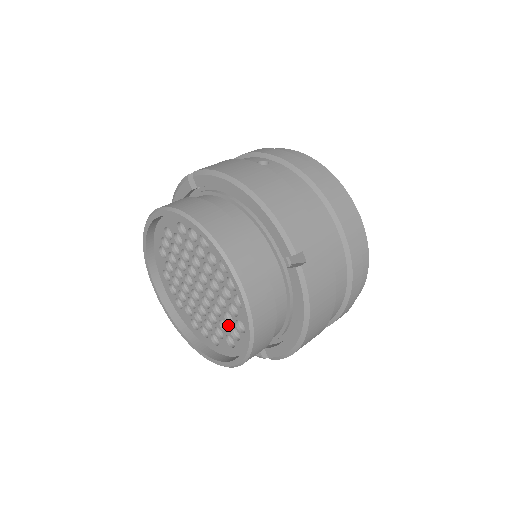
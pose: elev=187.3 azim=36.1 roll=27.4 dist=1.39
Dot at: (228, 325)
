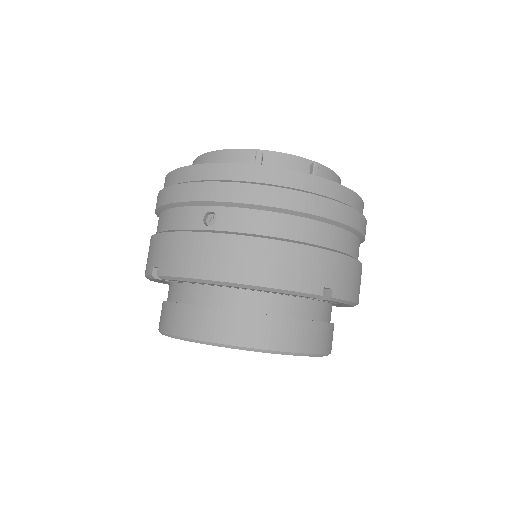
Dot at: occluded
